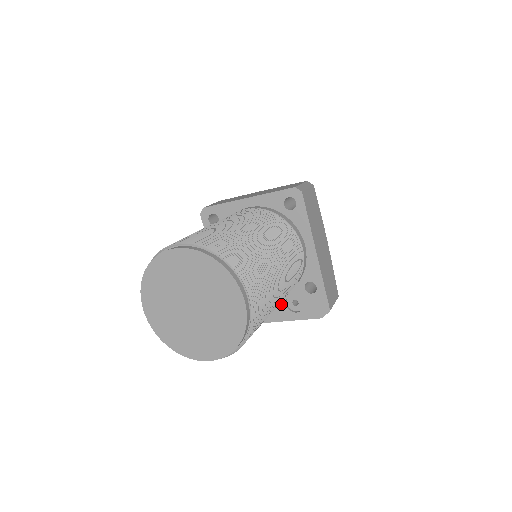
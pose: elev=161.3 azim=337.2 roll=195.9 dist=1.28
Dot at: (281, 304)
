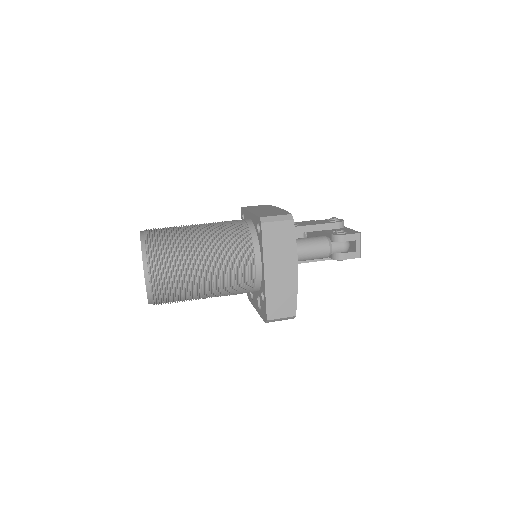
Dot at: (256, 298)
